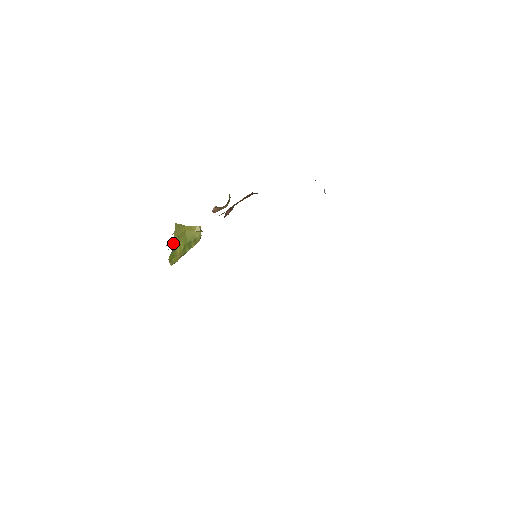
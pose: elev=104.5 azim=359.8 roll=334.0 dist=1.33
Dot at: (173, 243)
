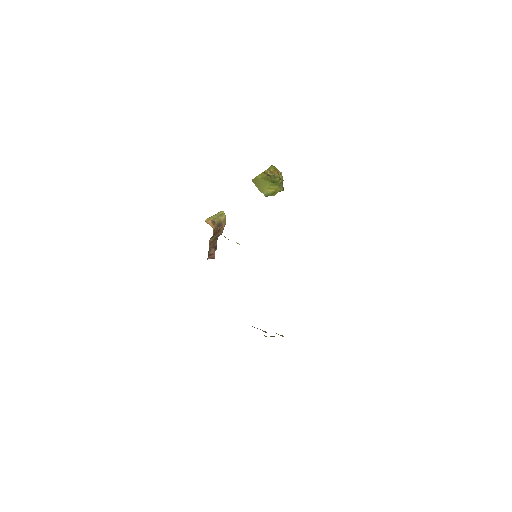
Dot at: occluded
